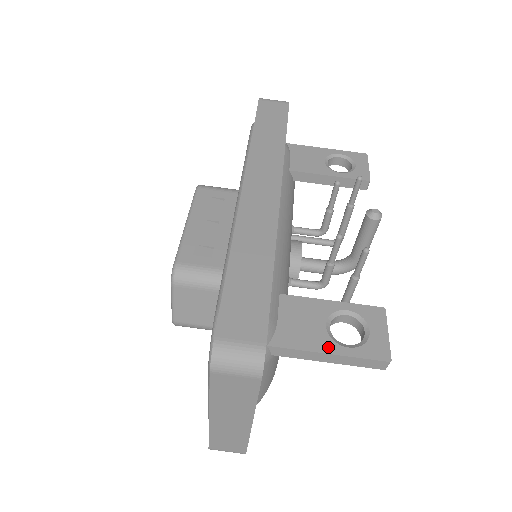
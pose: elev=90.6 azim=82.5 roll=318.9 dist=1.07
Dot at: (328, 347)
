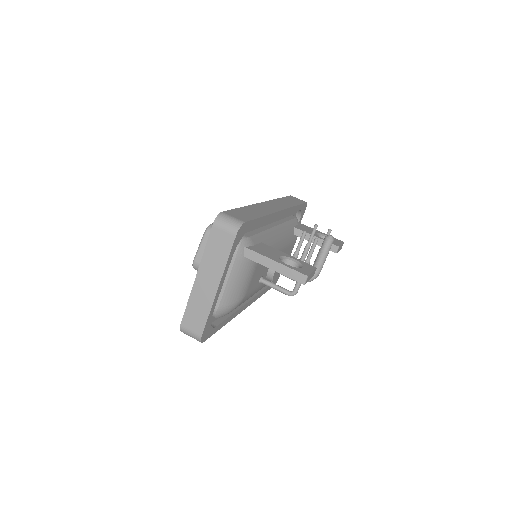
Dot at: (276, 260)
